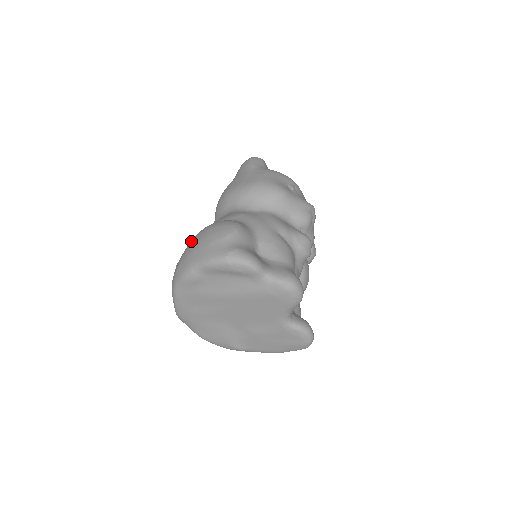
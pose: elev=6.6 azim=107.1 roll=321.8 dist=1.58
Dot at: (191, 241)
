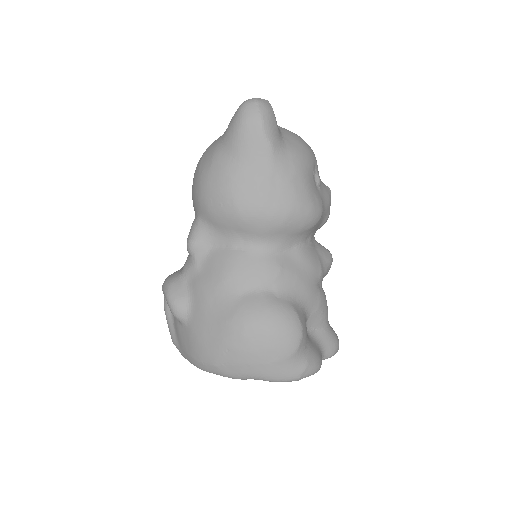
Dot at: (234, 339)
